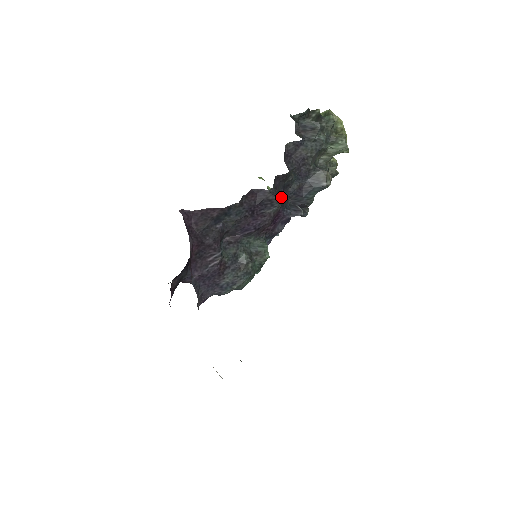
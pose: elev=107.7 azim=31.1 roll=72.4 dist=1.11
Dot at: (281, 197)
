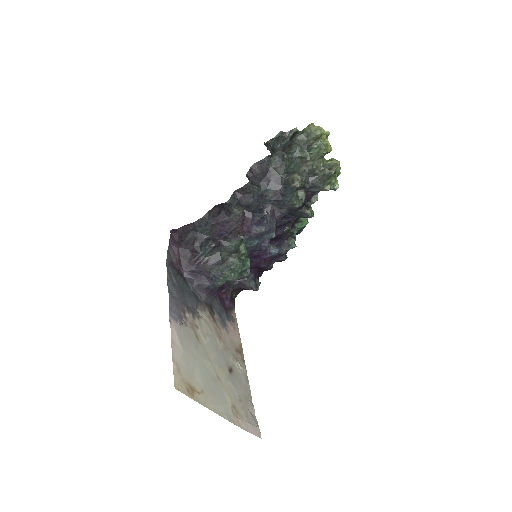
Dot at: (250, 205)
